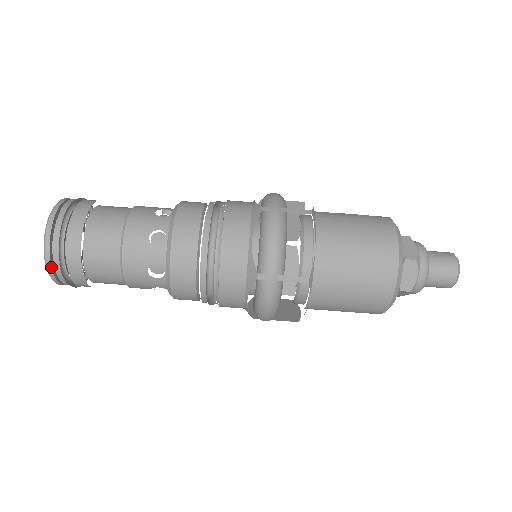
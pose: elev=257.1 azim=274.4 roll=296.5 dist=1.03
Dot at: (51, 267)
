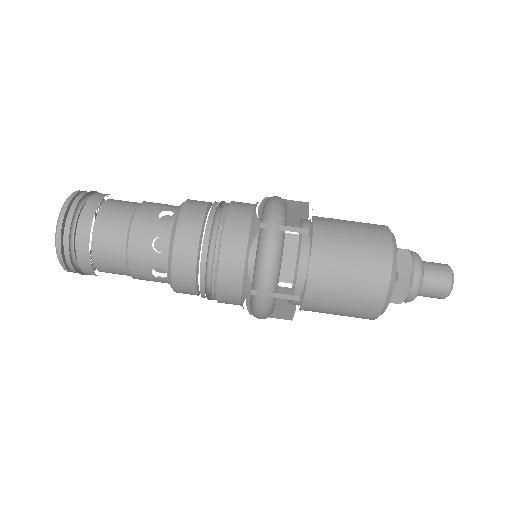
Dot at: (64, 263)
